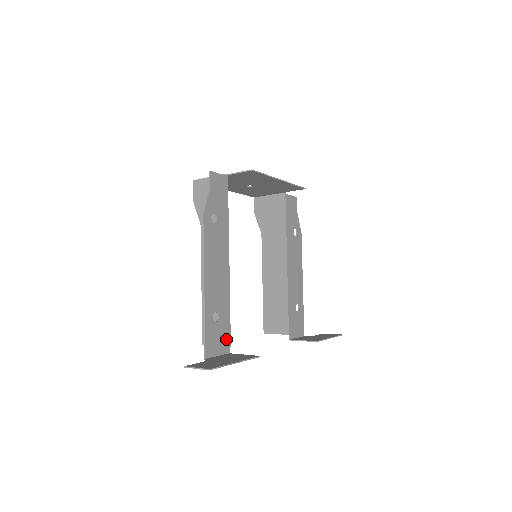
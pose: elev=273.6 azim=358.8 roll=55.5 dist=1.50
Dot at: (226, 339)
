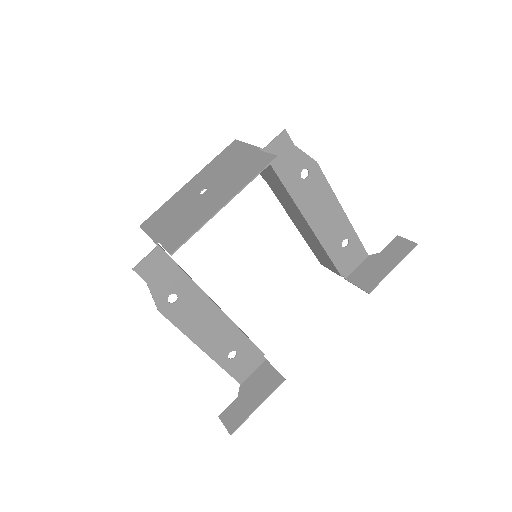
Dot at: (255, 355)
